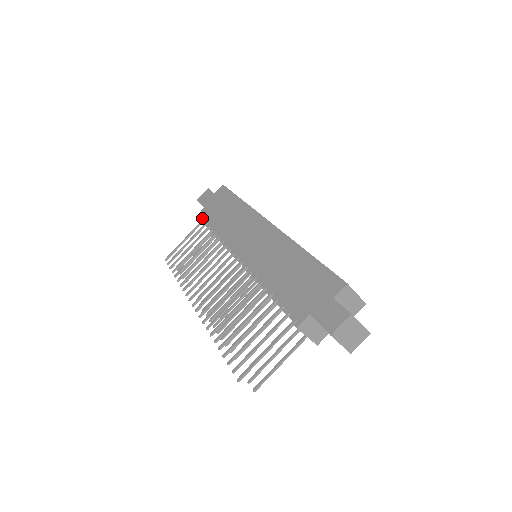
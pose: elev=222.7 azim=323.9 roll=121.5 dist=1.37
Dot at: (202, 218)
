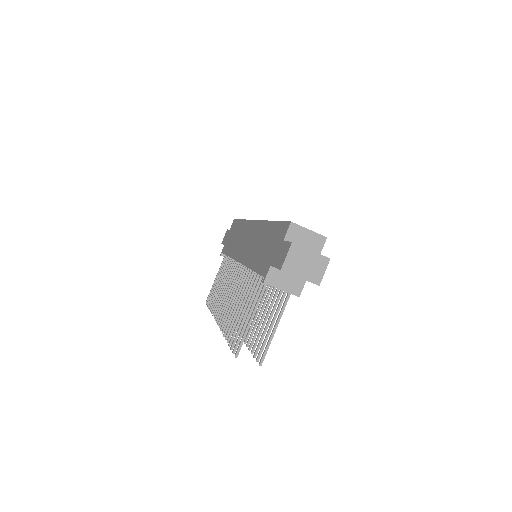
Dot at: (223, 253)
